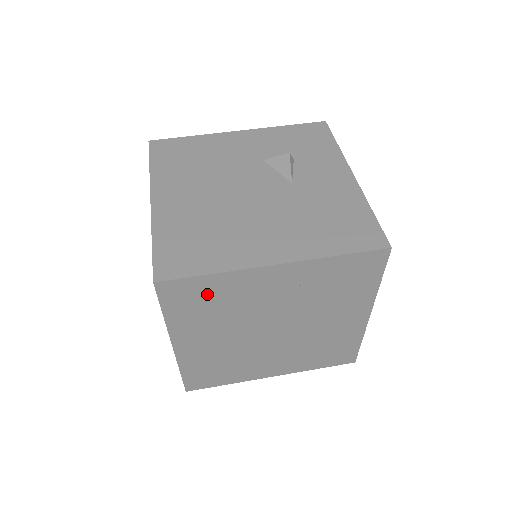
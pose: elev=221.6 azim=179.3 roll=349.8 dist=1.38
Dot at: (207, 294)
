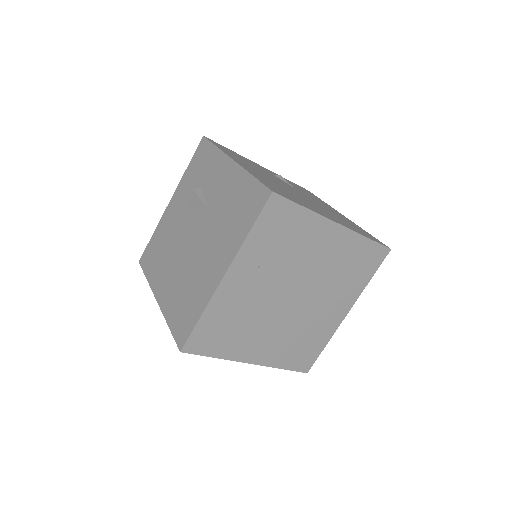
Dot at: (217, 326)
